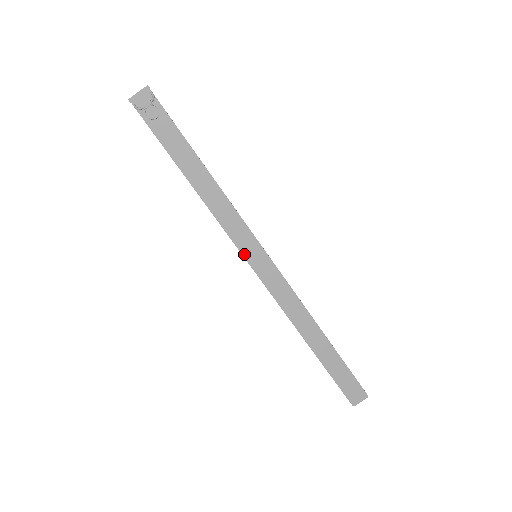
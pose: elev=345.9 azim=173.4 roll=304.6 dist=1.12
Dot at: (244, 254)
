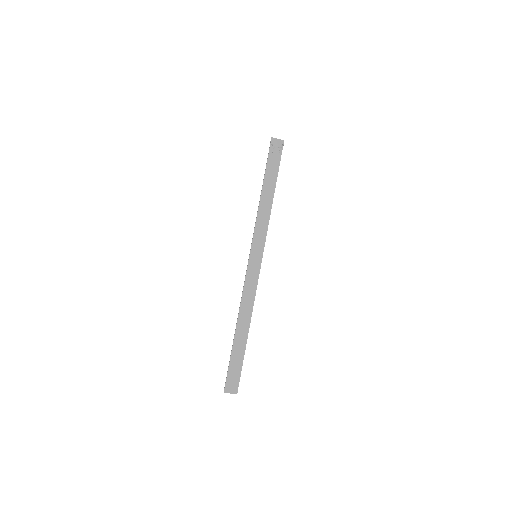
Dot at: (252, 249)
